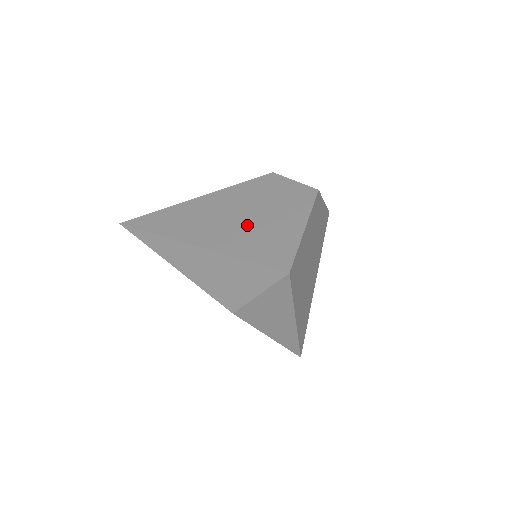
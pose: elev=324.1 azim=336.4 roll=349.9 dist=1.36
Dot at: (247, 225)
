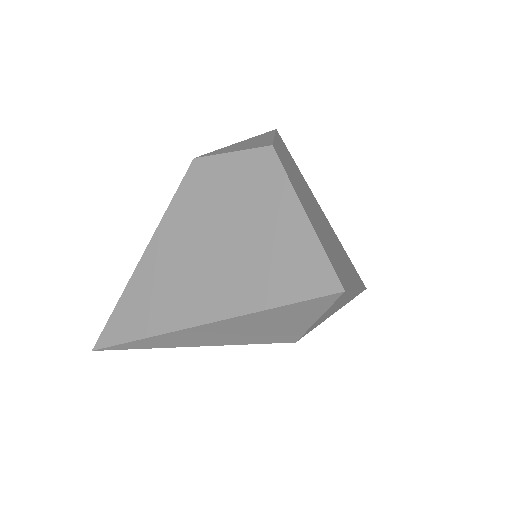
Dot at: (234, 257)
